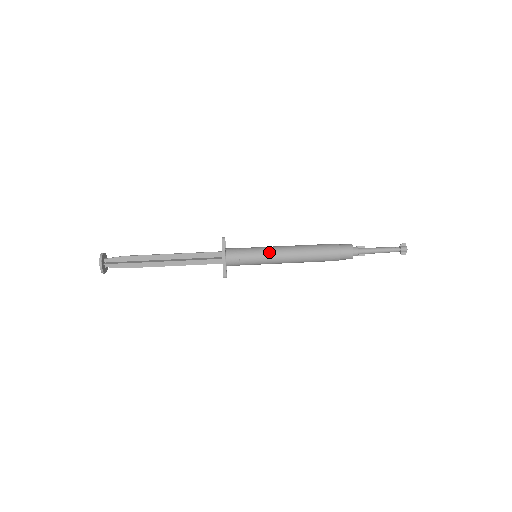
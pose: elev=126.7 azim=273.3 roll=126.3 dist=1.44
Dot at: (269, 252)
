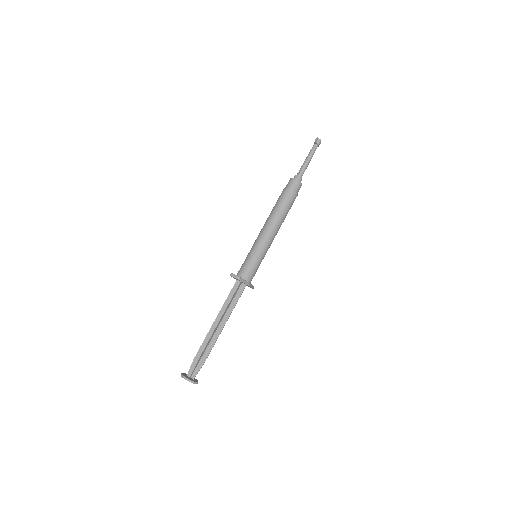
Dot at: (266, 247)
